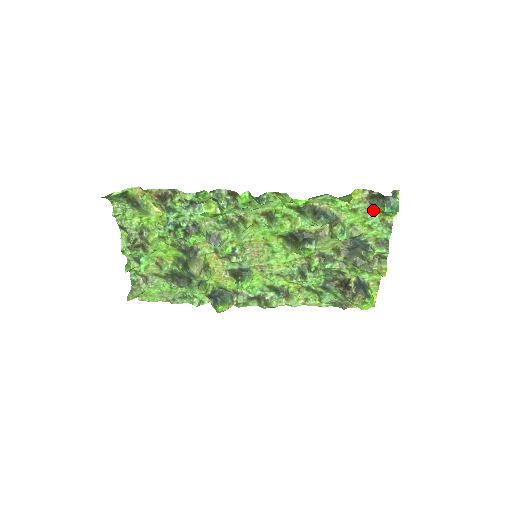
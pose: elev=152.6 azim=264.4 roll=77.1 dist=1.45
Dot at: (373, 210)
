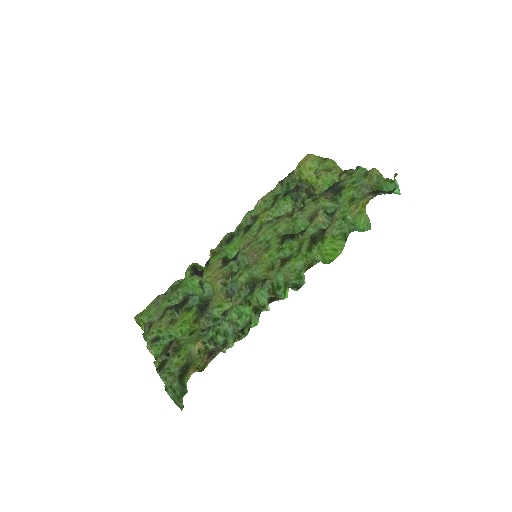
Dot at: (366, 186)
